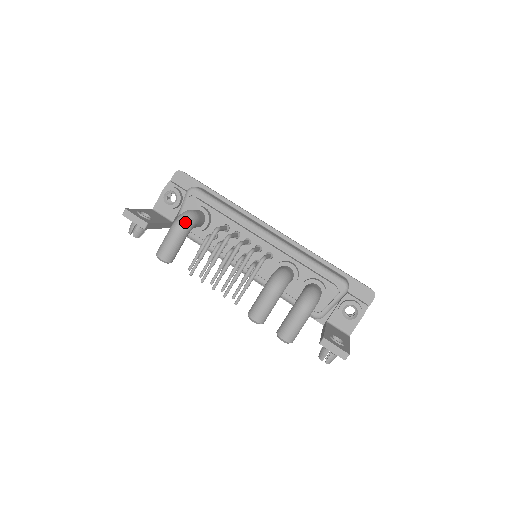
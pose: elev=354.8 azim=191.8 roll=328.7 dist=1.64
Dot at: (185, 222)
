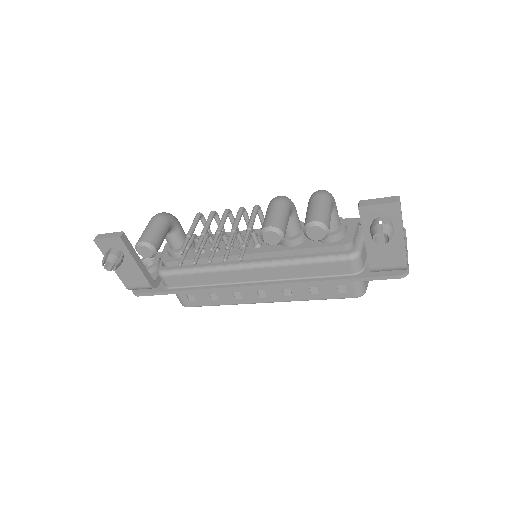
Dot at: (164, 213)
